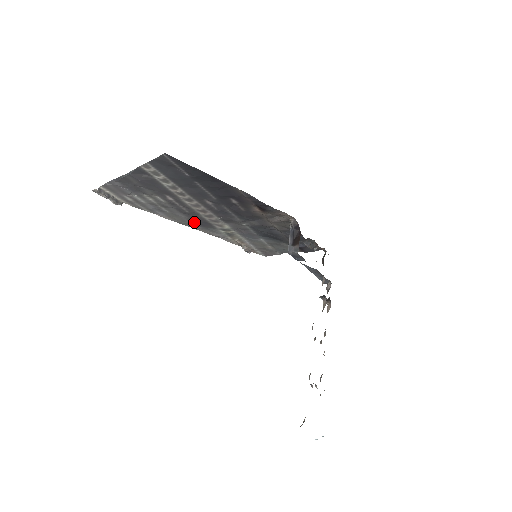
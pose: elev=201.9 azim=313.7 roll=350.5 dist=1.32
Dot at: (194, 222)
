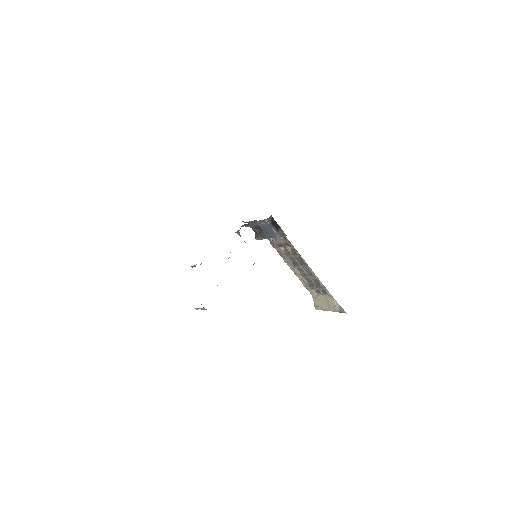
Dot at: occluded
